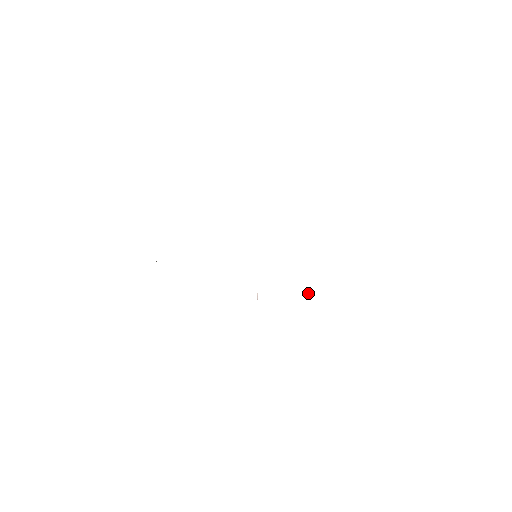
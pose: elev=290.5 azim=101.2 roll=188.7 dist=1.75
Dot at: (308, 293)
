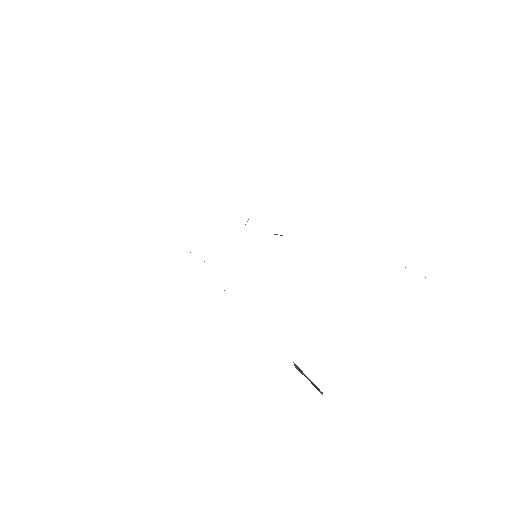
Dot at: occluded
